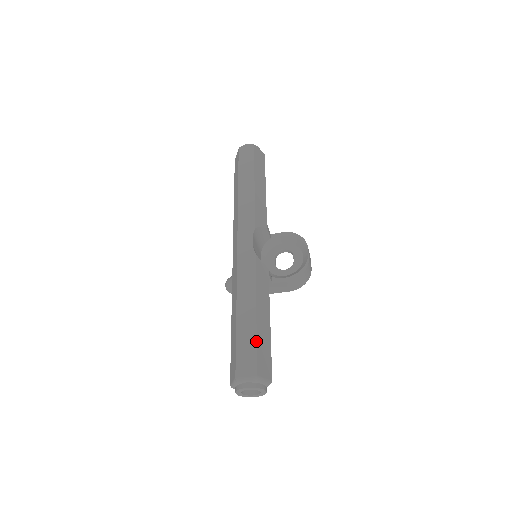
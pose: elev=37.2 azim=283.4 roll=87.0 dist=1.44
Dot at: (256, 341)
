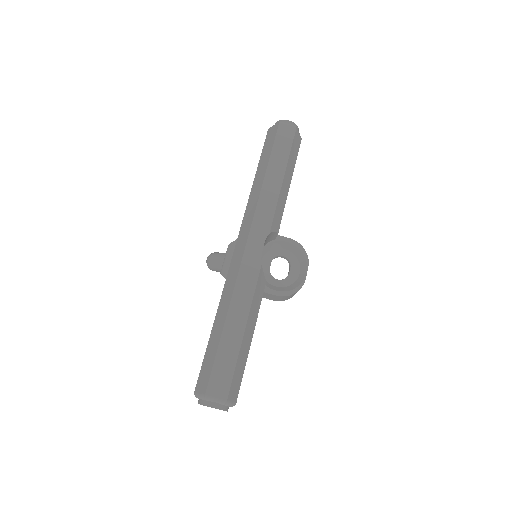
Dot at: (236, 363)
